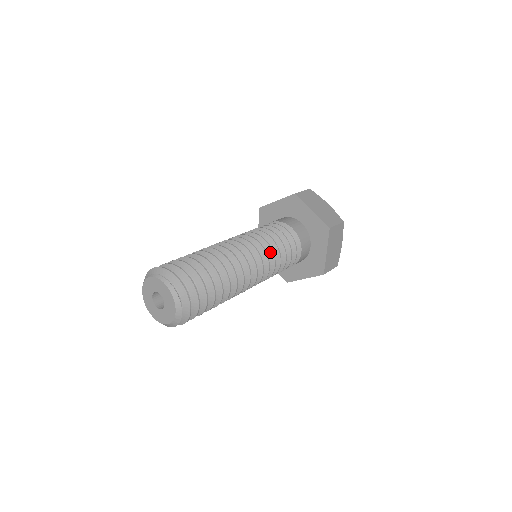
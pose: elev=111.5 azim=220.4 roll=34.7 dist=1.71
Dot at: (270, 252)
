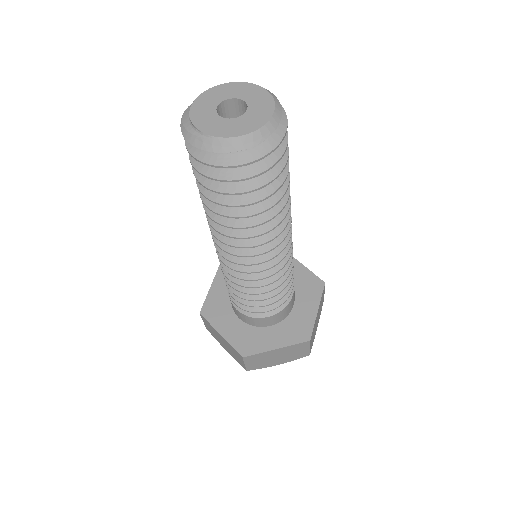
Dot at: occluded
